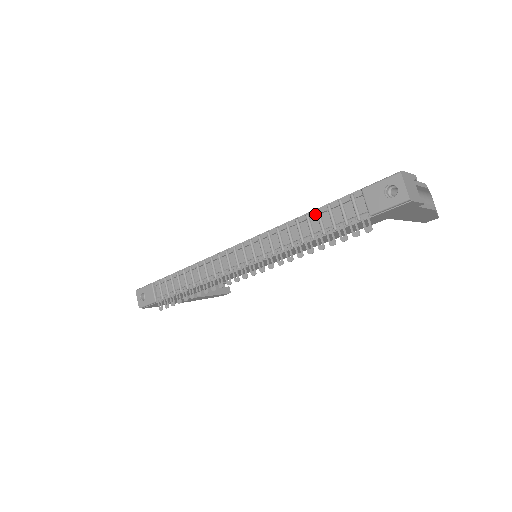
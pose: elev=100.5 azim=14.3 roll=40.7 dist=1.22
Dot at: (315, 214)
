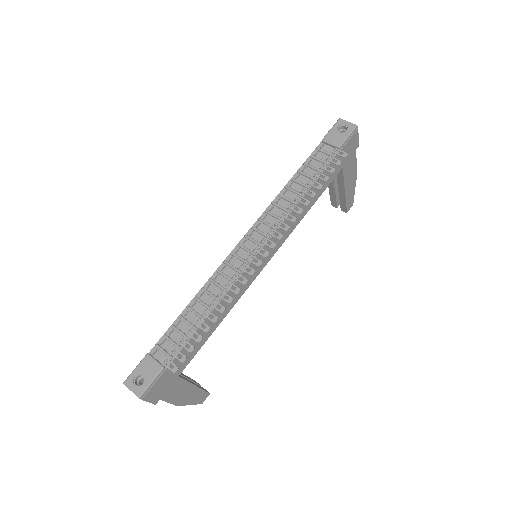
Dot at: (298, 173)
